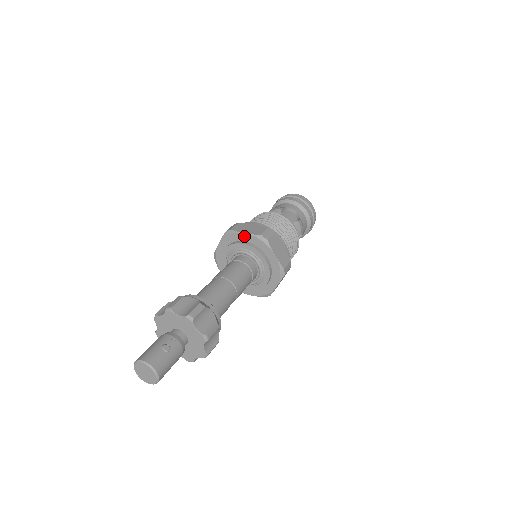
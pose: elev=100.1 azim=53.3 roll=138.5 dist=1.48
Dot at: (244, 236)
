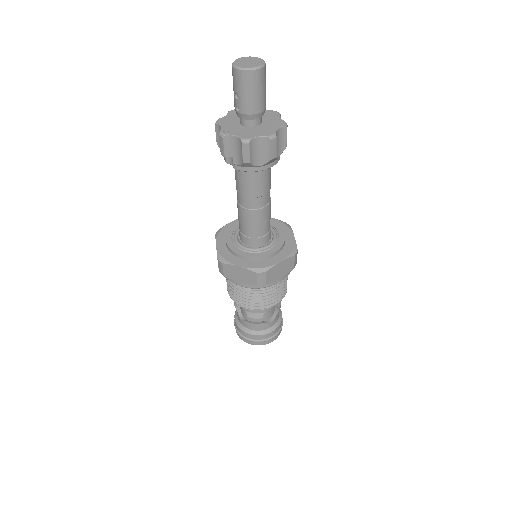
Dot at: occluded
